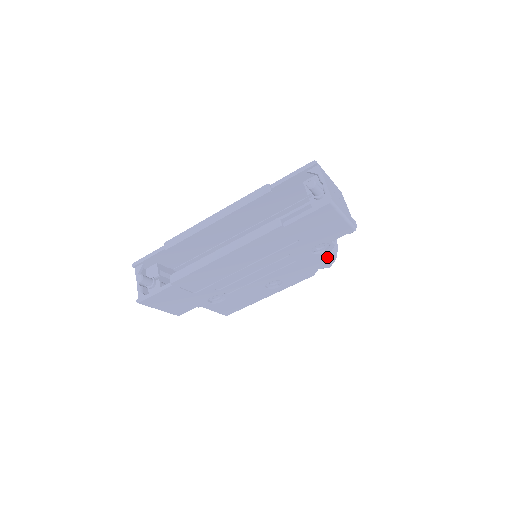
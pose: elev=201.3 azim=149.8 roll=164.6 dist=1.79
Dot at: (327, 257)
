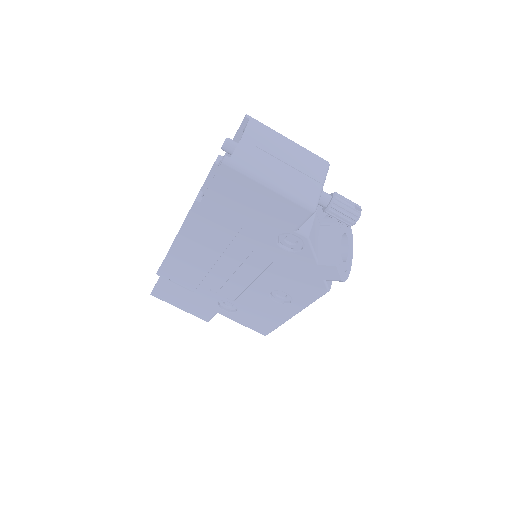
Dot at: (320, 260)
